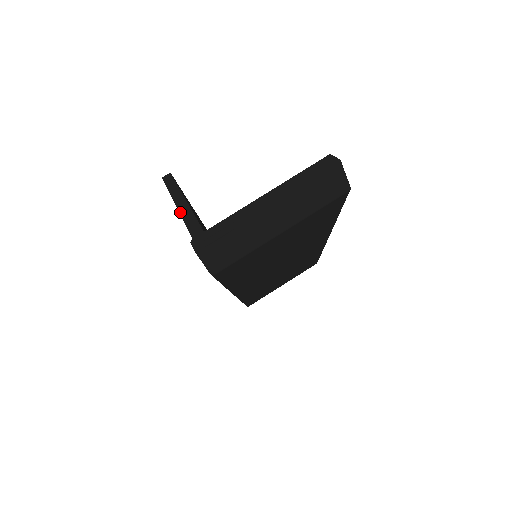
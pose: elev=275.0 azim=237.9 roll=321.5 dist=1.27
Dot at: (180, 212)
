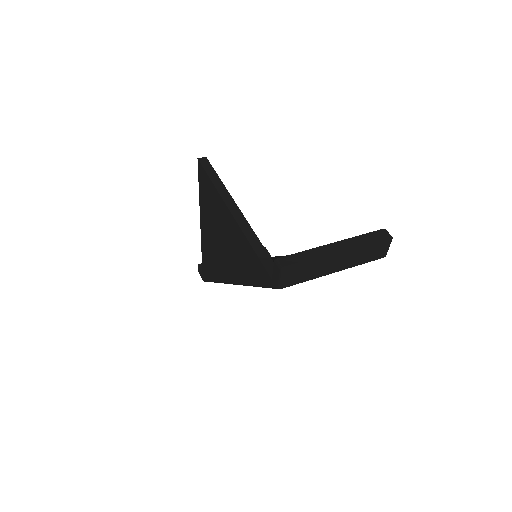
Dot at: (230, 210)
